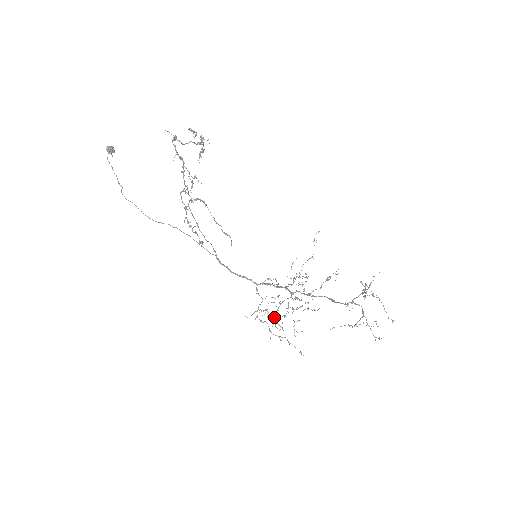
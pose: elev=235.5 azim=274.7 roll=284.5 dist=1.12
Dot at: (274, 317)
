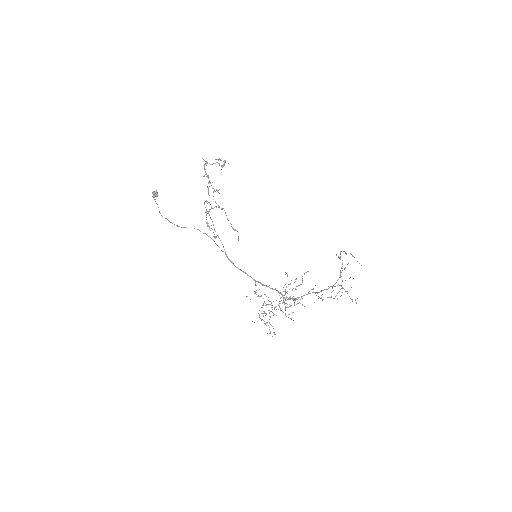
Dot at: occluded
